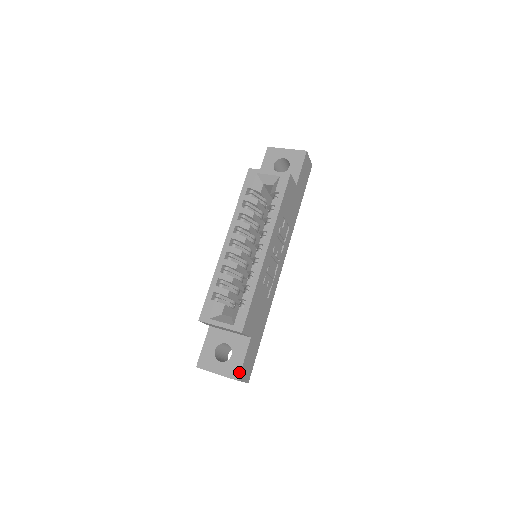
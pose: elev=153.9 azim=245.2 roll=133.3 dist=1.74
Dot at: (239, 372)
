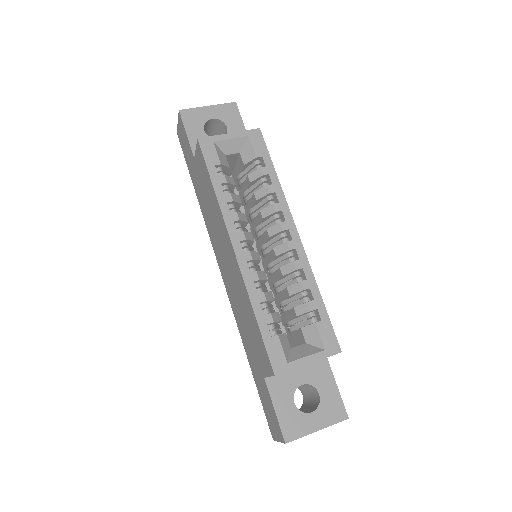
Dot at: (343, 407)
